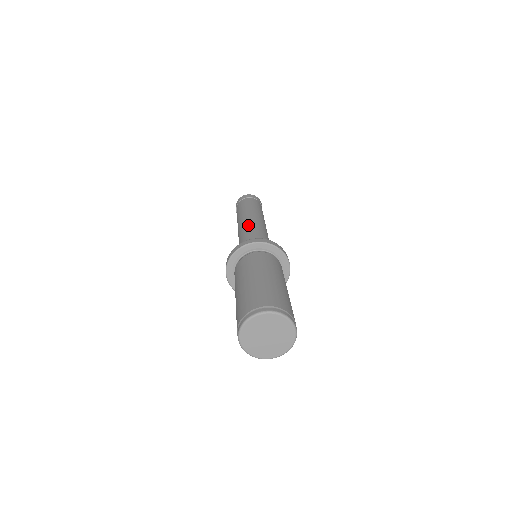
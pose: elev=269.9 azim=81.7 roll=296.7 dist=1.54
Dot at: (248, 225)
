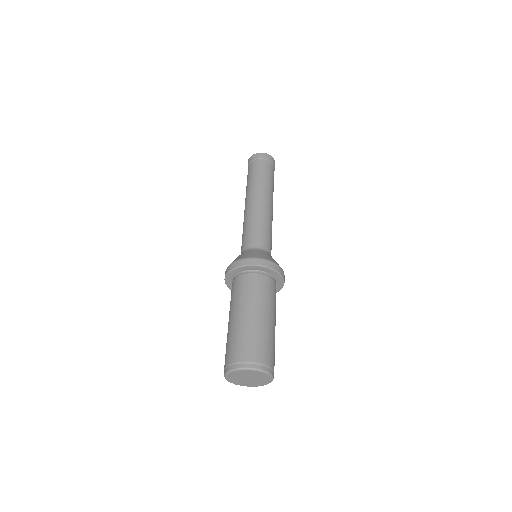
Dot at: (262, 215)
